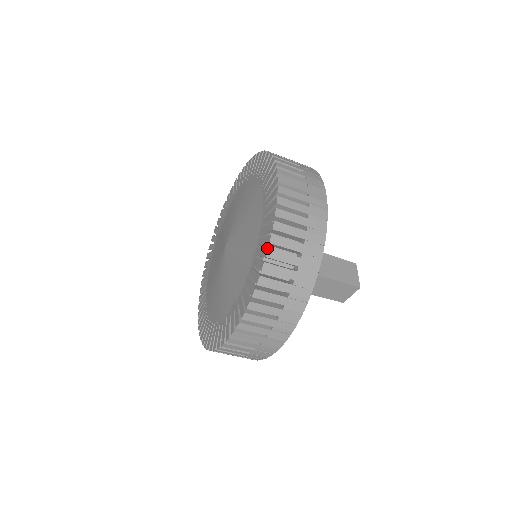
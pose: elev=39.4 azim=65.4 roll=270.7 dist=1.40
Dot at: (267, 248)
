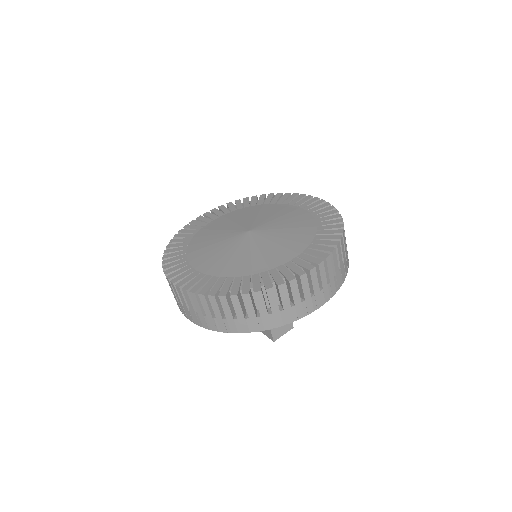
Dot at: (249, 292)
